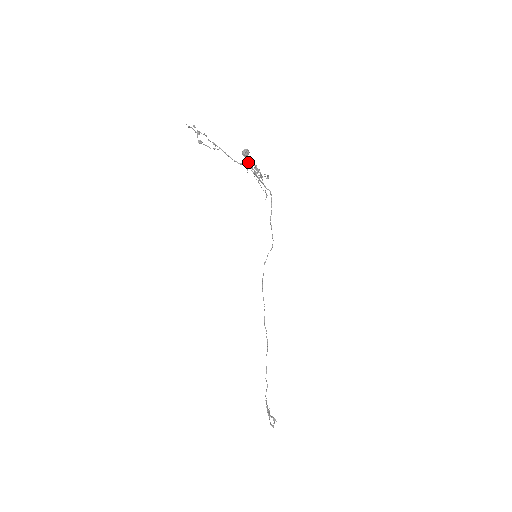
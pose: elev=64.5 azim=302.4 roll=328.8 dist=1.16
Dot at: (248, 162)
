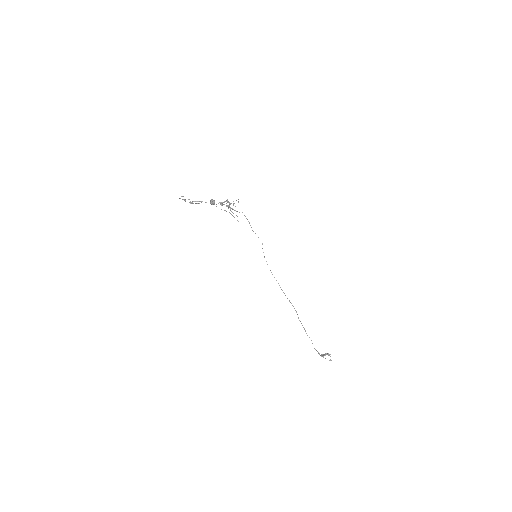
Dot at: occluded
